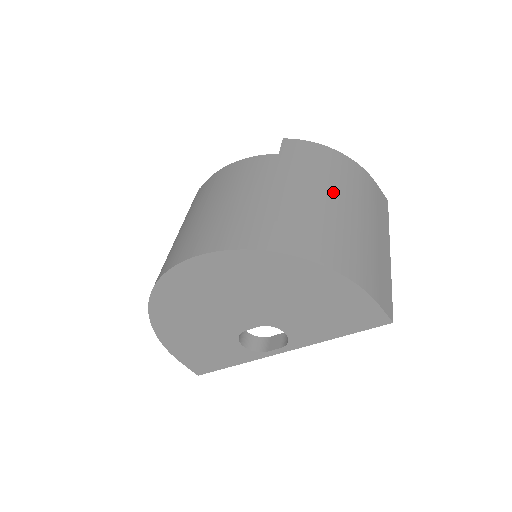
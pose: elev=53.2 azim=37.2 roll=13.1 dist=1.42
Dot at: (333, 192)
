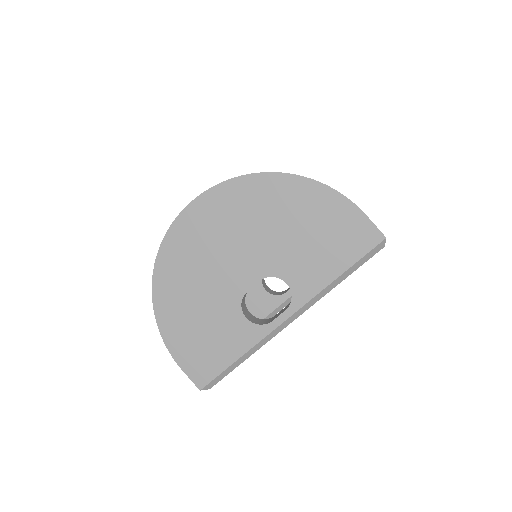
Dot at: occluded
